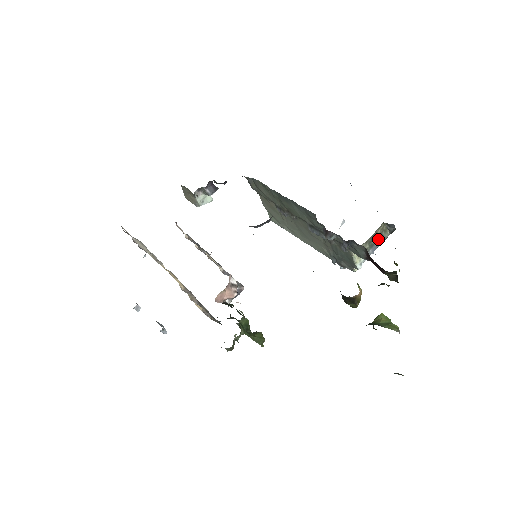
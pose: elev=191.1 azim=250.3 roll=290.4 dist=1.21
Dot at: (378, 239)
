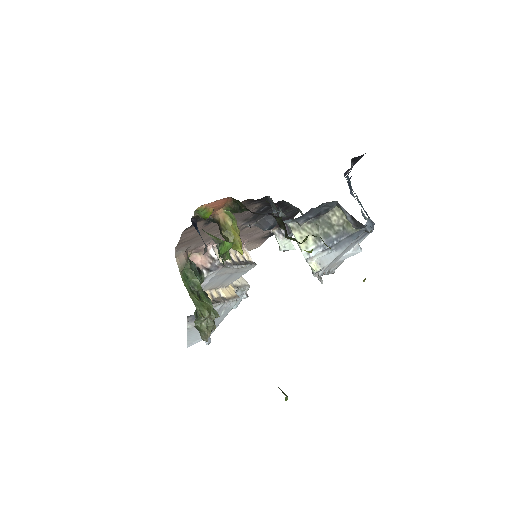
Dot at: (337, 230)
